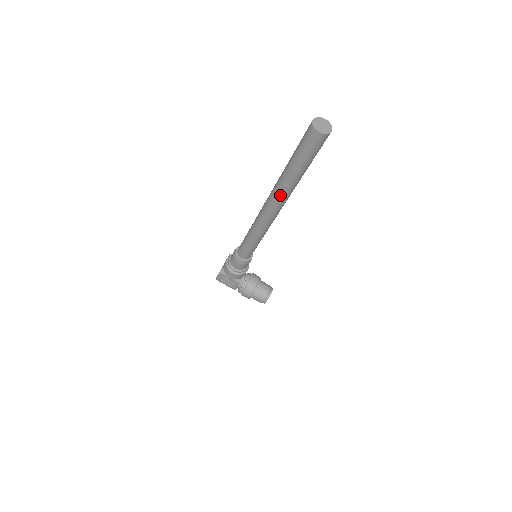
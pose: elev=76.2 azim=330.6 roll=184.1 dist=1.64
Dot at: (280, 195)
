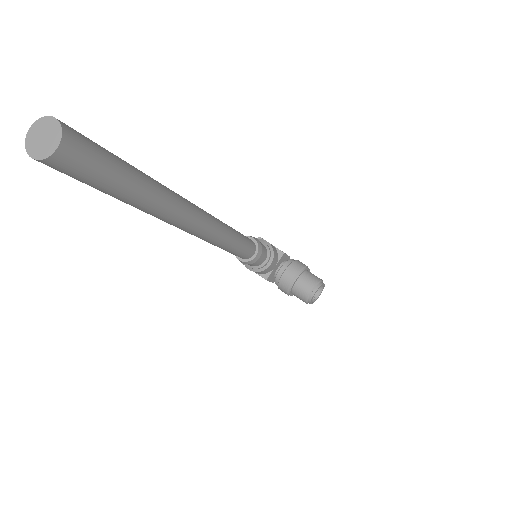
Dot at: (155, 216)
